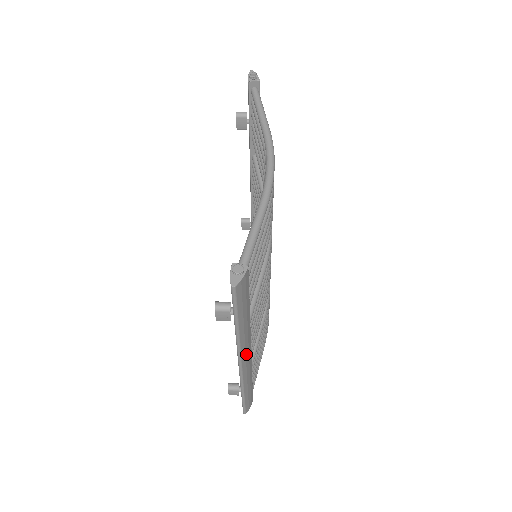
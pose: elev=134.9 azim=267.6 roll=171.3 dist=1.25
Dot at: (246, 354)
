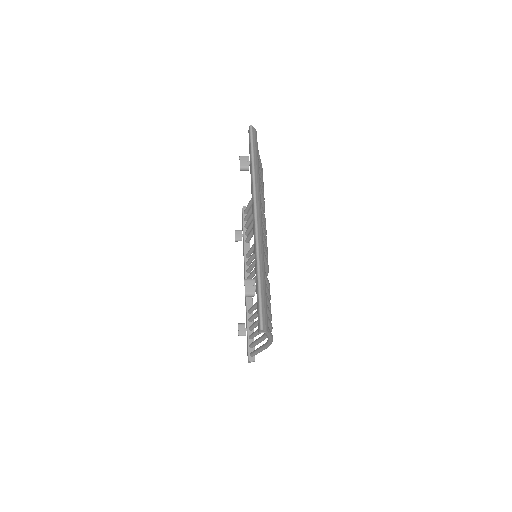
Dot at: (259, 209)
